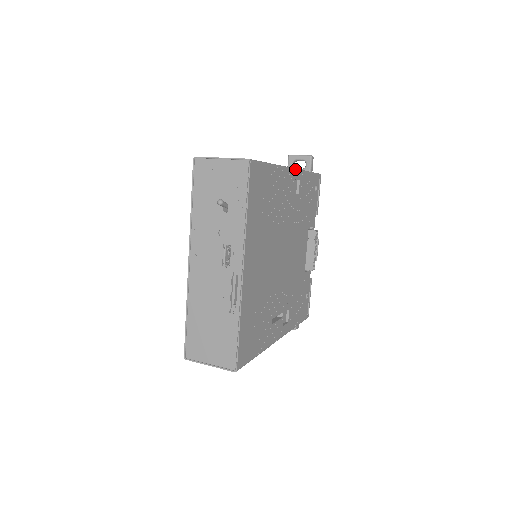
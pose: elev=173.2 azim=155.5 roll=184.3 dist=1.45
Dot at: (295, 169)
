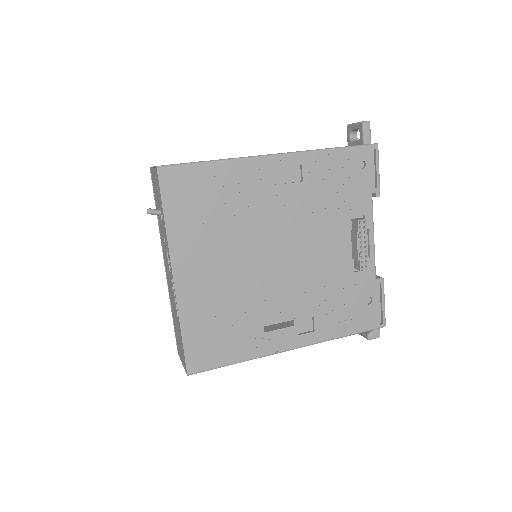
Dot at: (283, 154)
